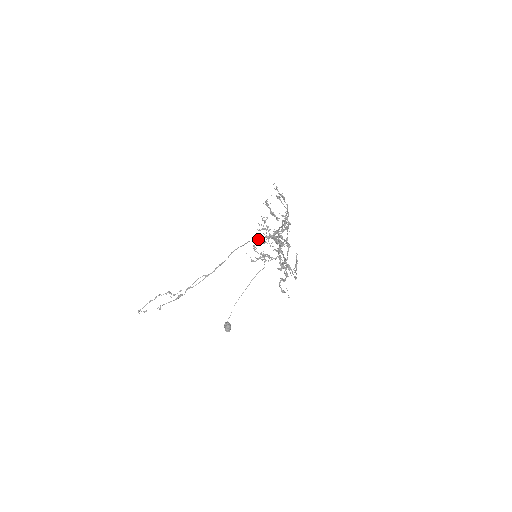
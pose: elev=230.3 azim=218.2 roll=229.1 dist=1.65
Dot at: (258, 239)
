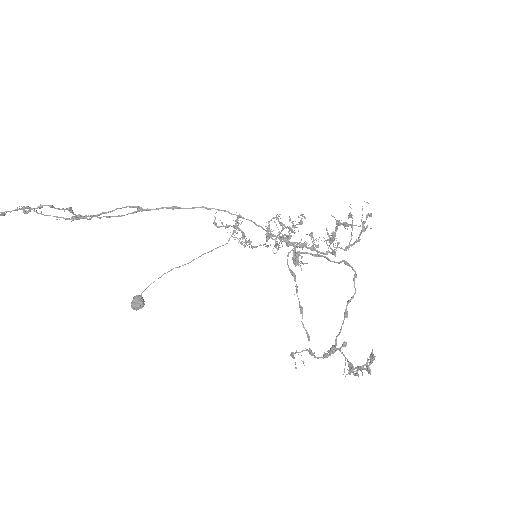
Dot at: occluded
